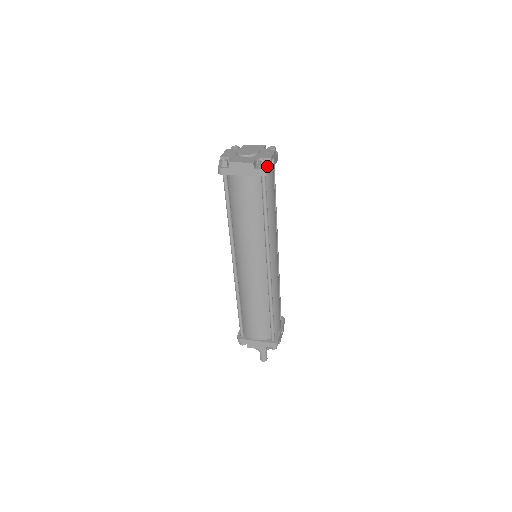
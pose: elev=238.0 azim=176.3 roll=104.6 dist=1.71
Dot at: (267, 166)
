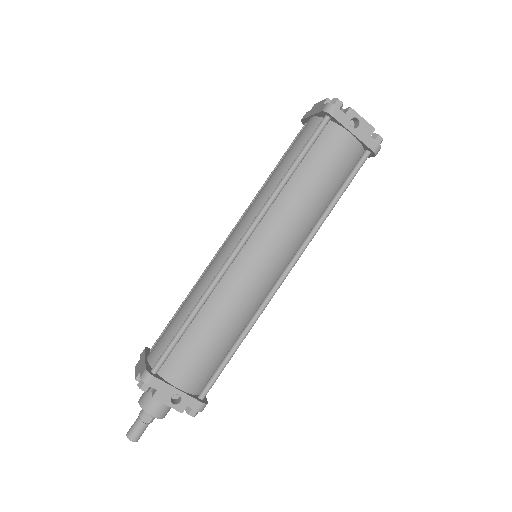
Dot at: (338, 109)
